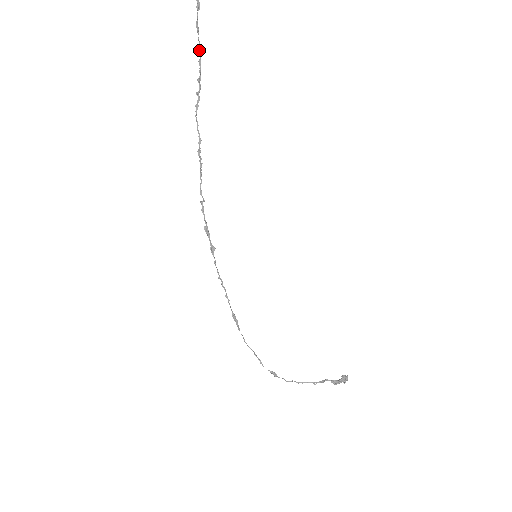
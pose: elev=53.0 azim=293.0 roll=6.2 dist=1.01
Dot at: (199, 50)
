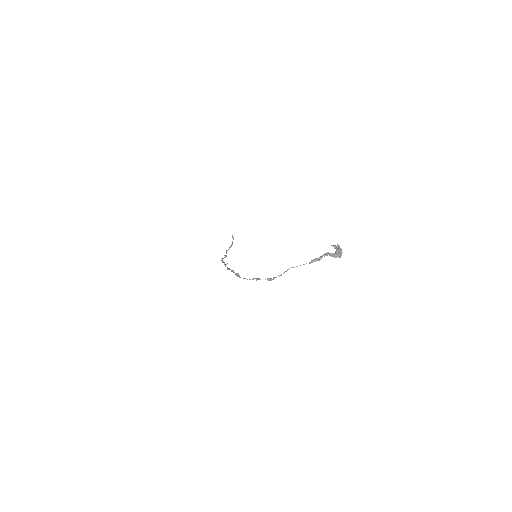
Dot at: (232, 244)
